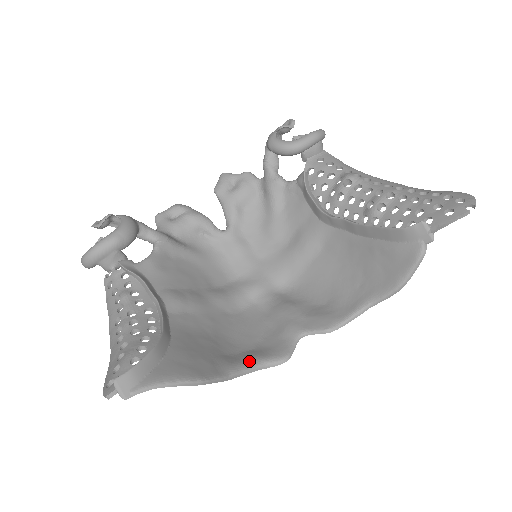
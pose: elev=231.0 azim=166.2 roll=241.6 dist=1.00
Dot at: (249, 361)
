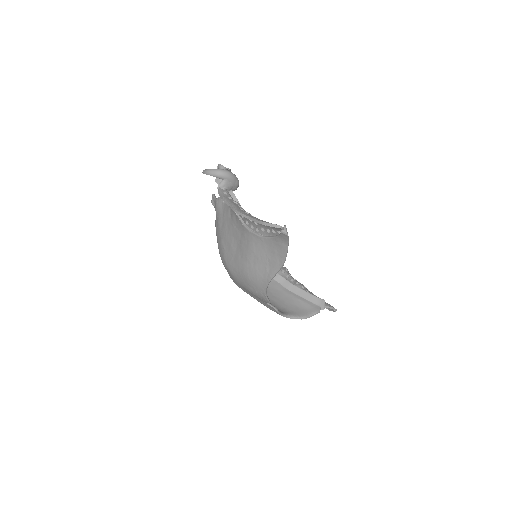
Dot at: occluded
